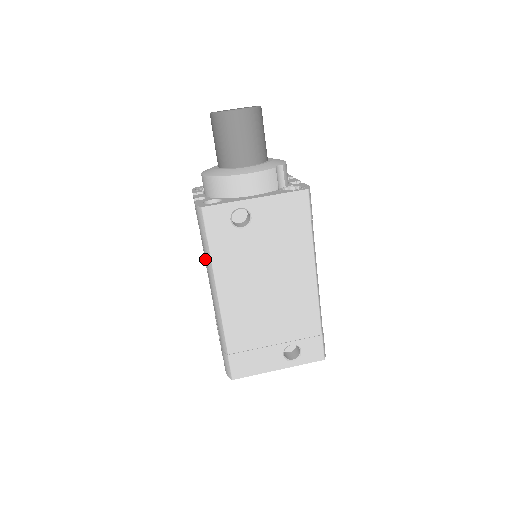
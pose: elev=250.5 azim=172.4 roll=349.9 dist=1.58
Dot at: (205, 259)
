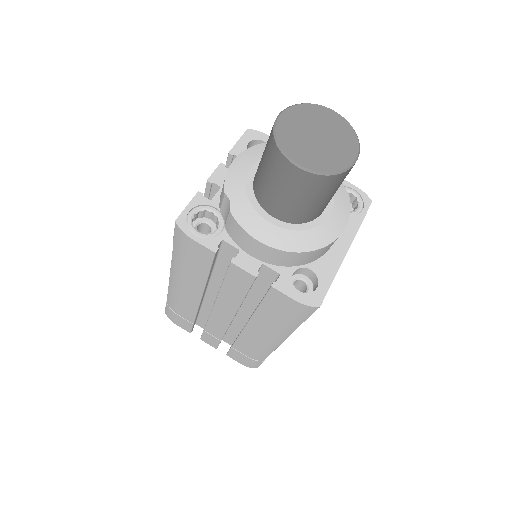
Dot at: (237, 310)
